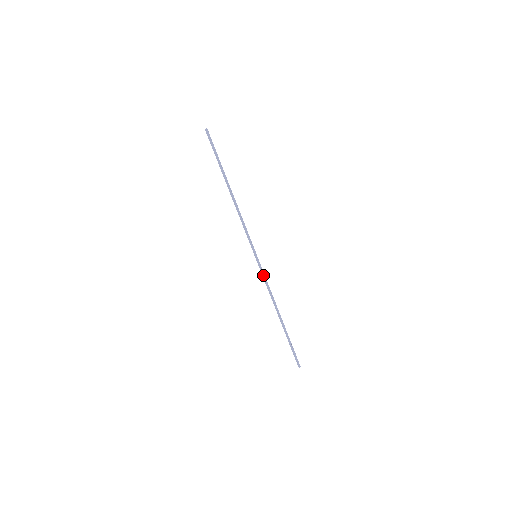
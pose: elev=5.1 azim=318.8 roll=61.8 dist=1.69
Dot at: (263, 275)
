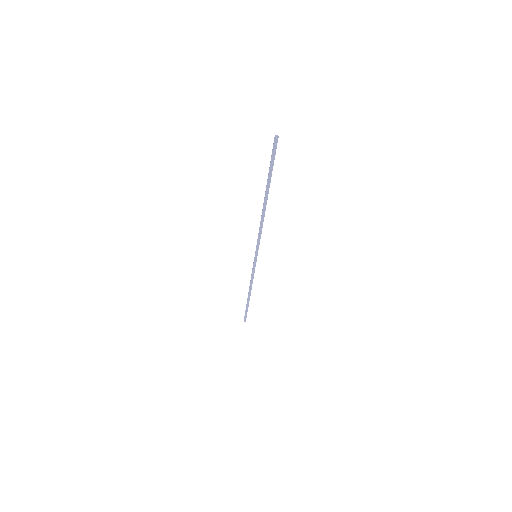
Dot at: (254, 270)
